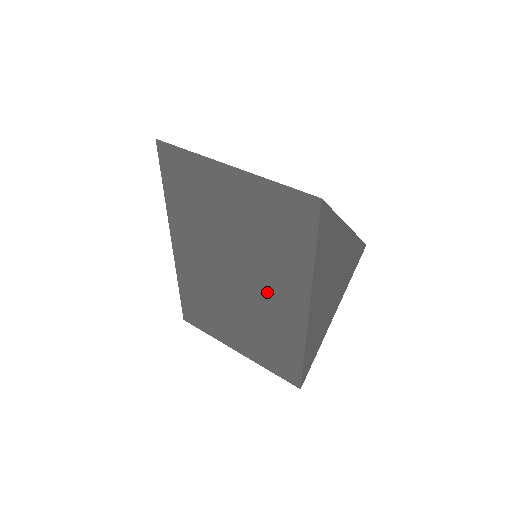
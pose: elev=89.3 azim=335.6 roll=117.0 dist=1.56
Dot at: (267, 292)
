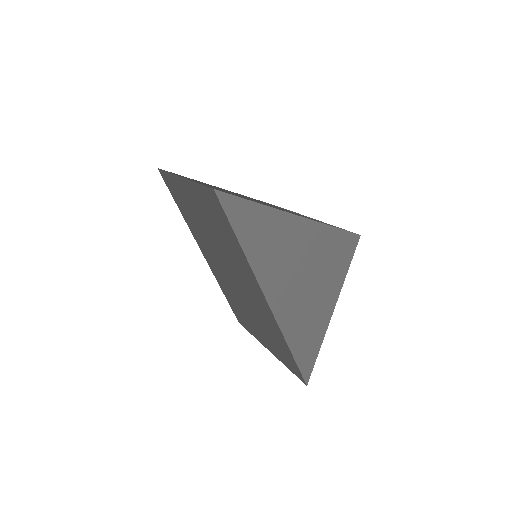
Dot at: (245, 285)
